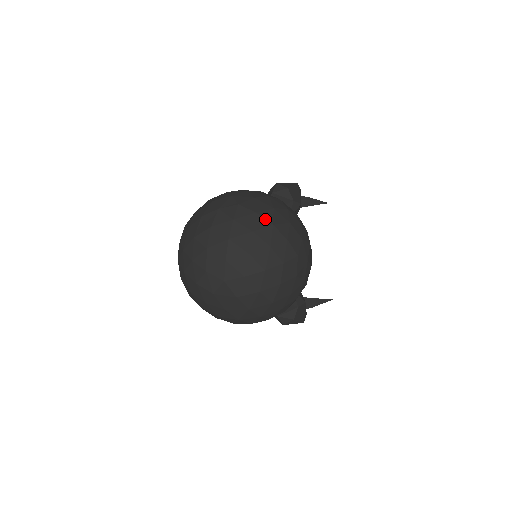
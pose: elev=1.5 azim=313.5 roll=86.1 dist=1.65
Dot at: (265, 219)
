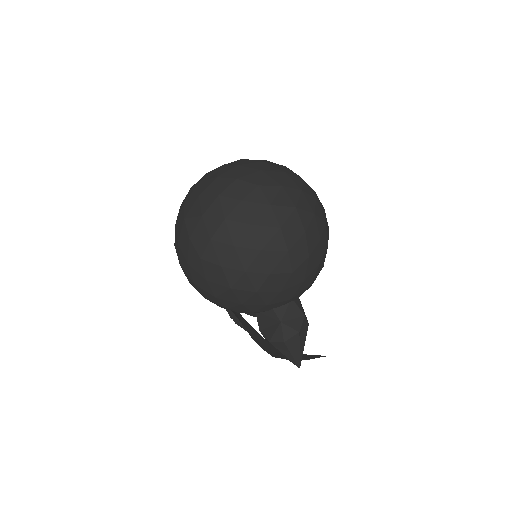
Dot at: occluded
